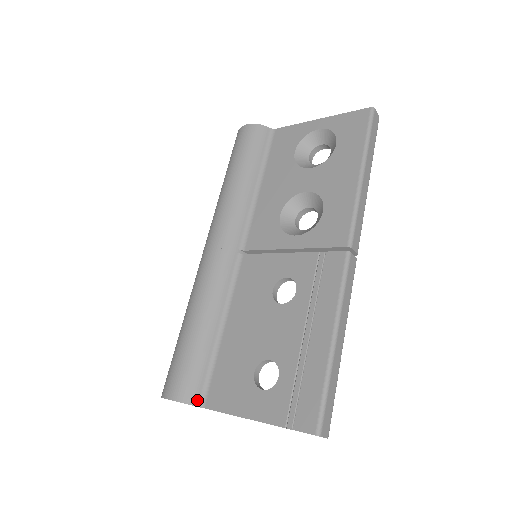
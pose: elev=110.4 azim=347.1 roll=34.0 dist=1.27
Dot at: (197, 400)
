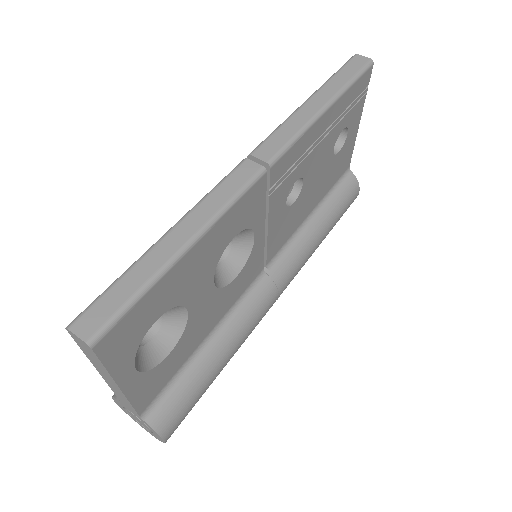
Dot at: occluded
